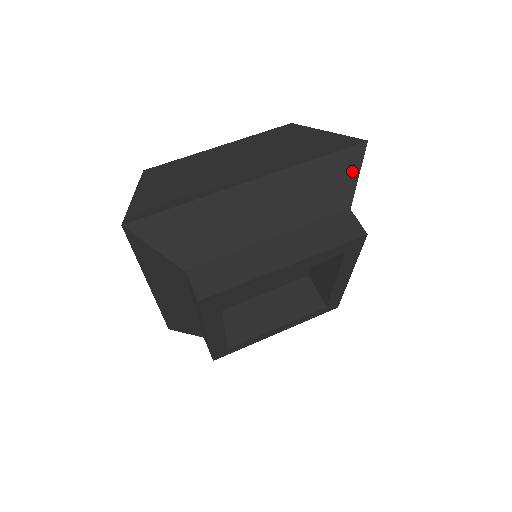
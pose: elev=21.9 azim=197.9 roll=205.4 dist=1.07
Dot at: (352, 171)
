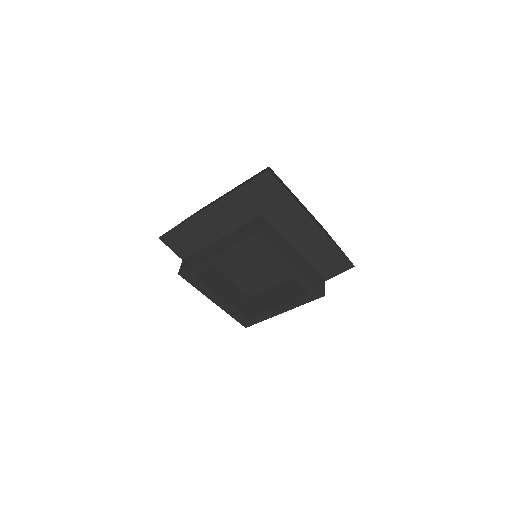
Dot at: (260, 191)
